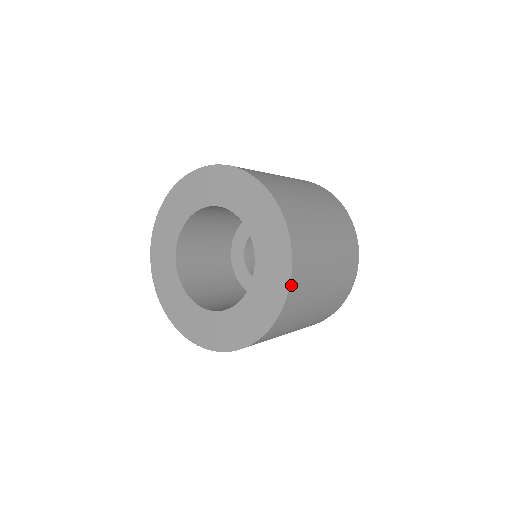
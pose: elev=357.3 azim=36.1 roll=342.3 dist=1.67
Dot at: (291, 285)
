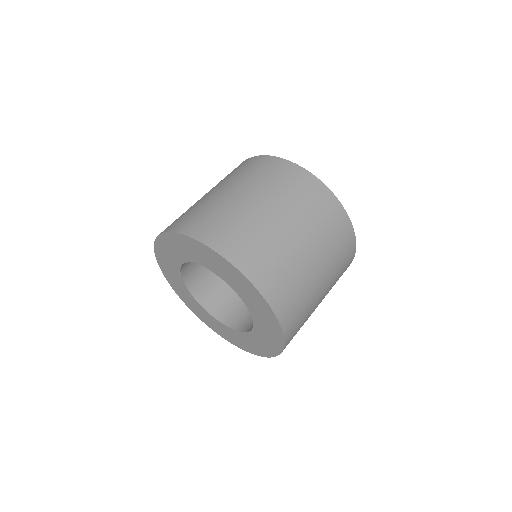
Dot at: (278, 316)
